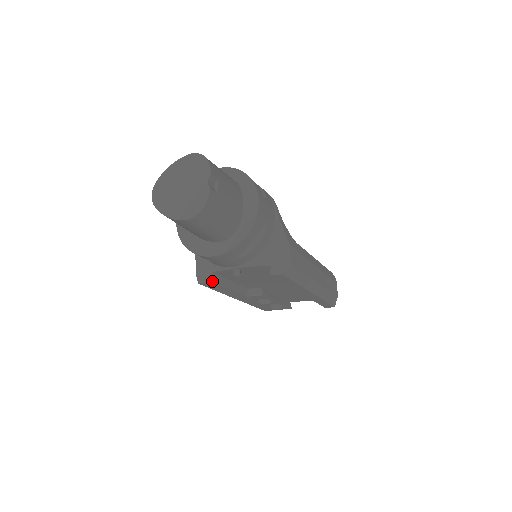
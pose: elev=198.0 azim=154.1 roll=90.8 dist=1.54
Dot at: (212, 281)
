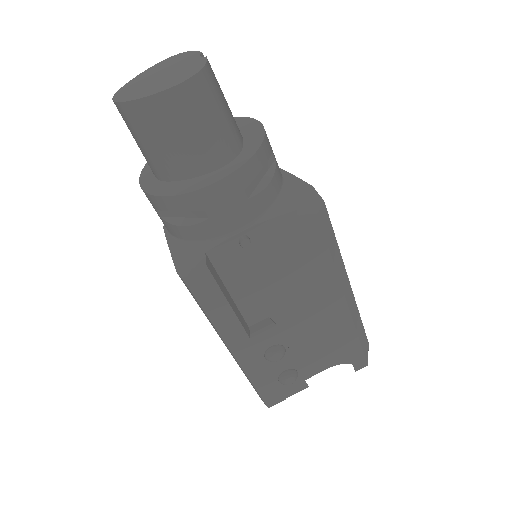
Dot at: (207, 266)
